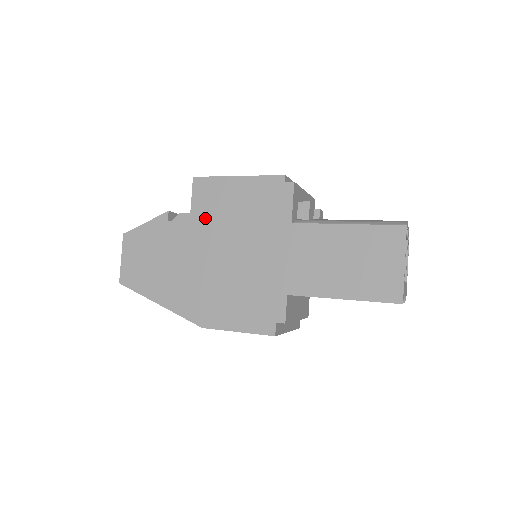
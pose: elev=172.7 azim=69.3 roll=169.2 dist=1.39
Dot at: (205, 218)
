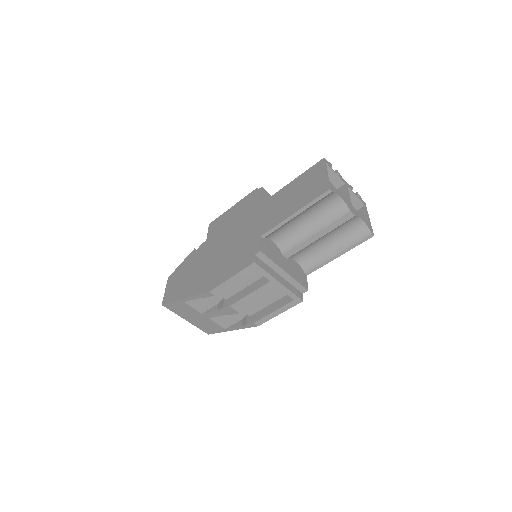
Dot at: (214, 236)
